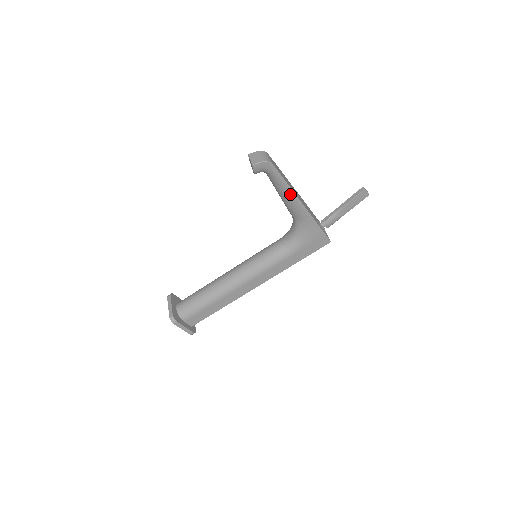
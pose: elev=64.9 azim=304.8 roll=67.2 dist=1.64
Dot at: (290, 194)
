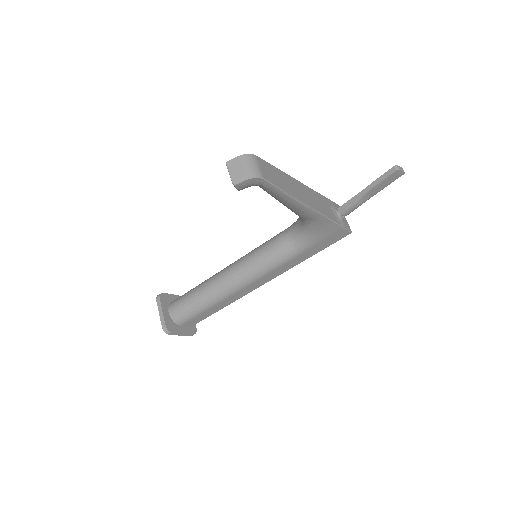
Dot at: (293, 202)
